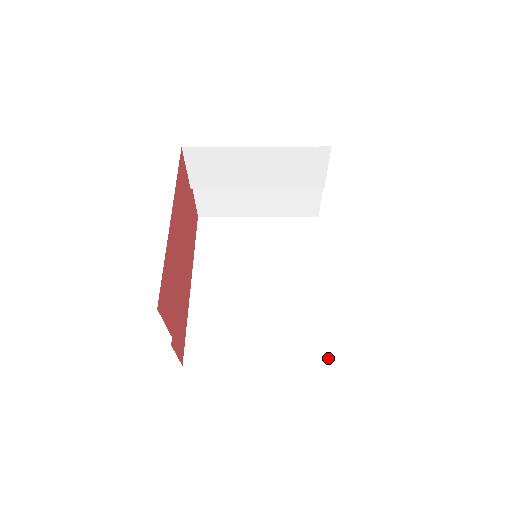
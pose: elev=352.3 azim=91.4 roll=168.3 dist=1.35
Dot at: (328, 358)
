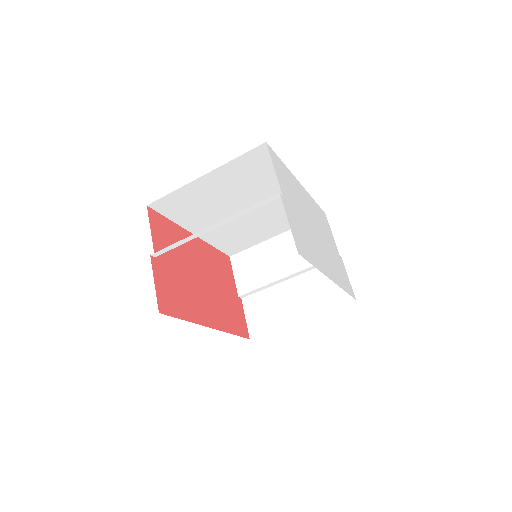
Dot at: occluded
